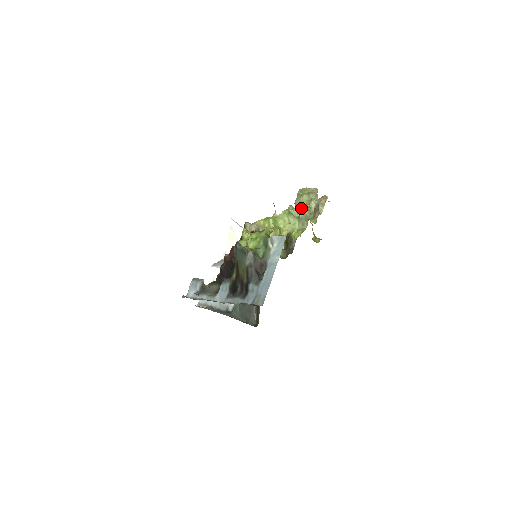
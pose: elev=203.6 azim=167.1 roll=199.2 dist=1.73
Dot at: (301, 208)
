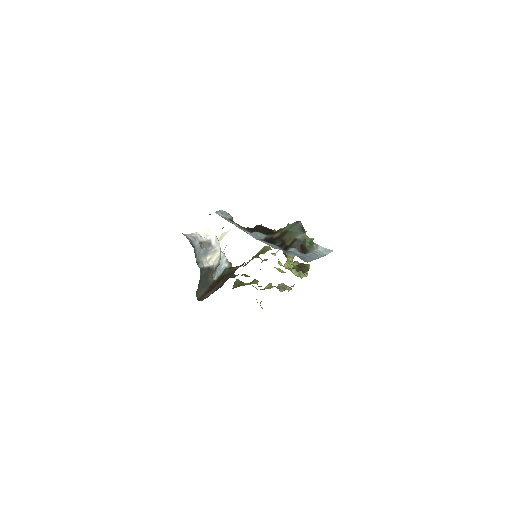
Dot at: occluded
